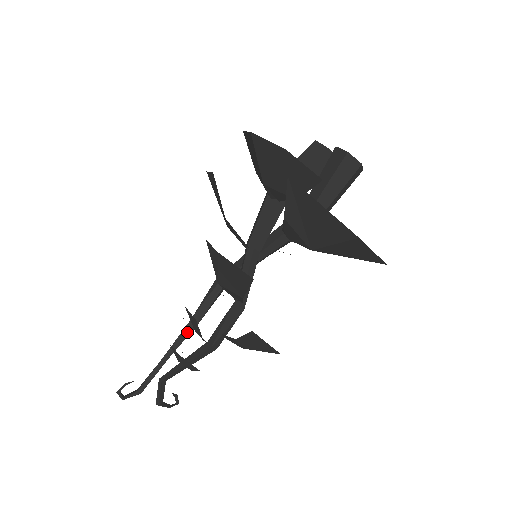
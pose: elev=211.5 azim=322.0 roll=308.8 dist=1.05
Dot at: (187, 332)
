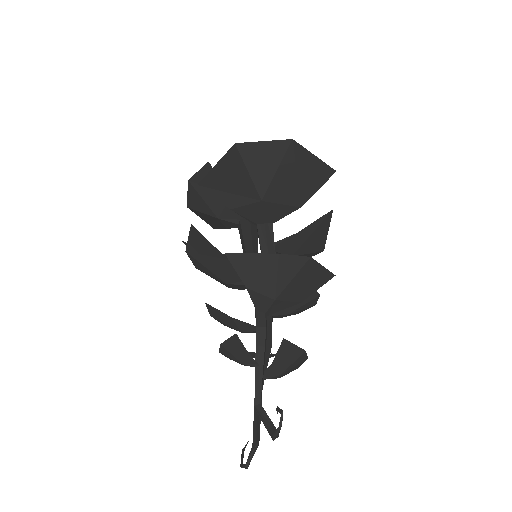
Dot at: occluded
